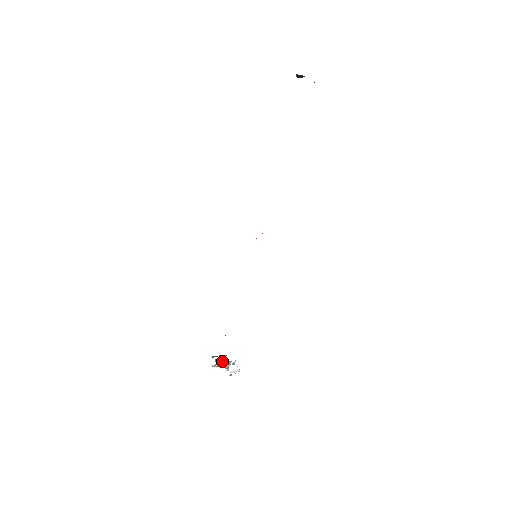
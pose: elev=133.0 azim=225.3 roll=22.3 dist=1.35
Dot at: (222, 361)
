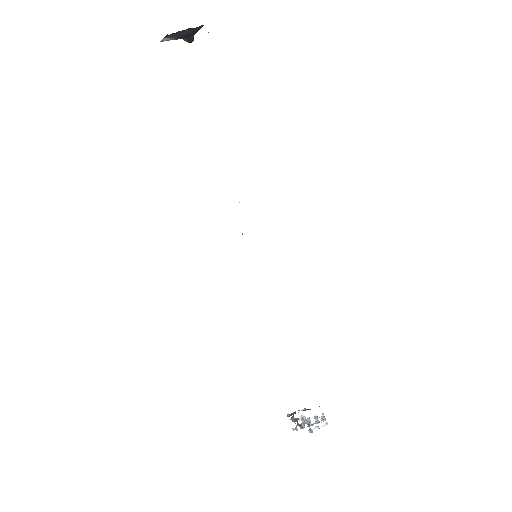
Dot at: (299, 417)
